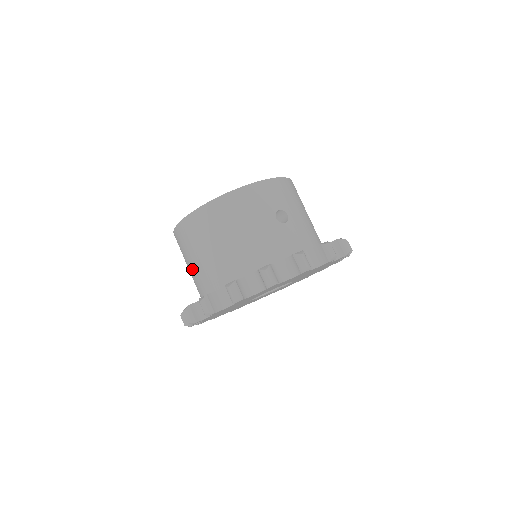
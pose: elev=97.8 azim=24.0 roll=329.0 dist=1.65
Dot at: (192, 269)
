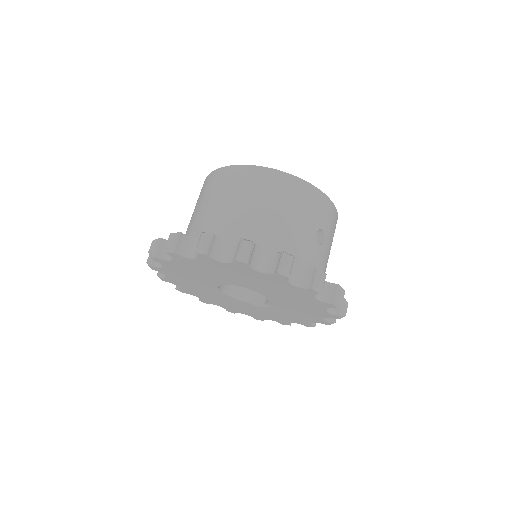
Dot at: (205, 211)
